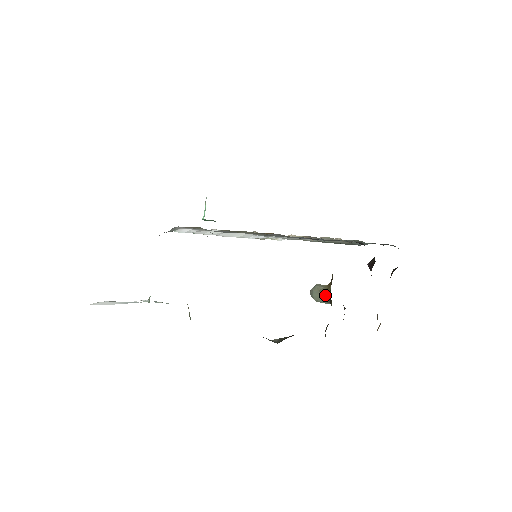
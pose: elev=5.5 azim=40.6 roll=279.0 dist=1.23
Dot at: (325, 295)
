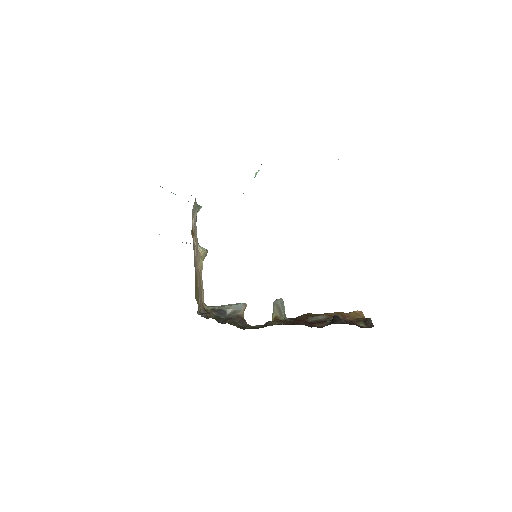
Dot at: (272, 316)
